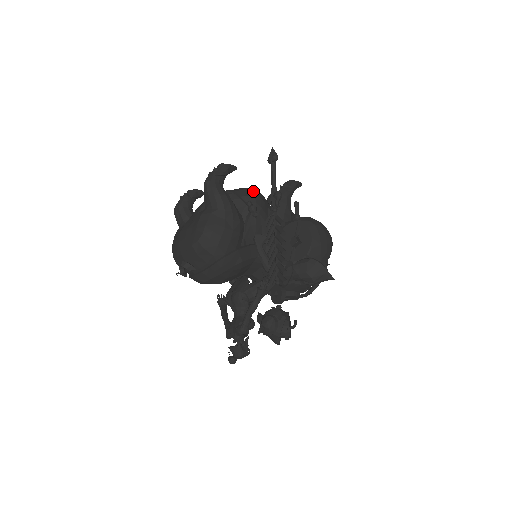
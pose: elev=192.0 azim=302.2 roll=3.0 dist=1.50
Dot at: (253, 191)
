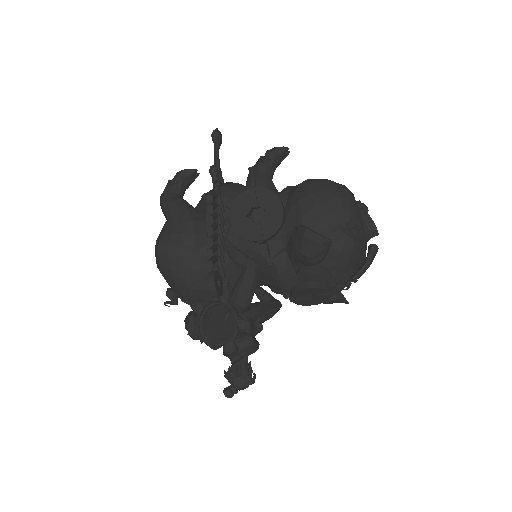
Dot at: occluded
